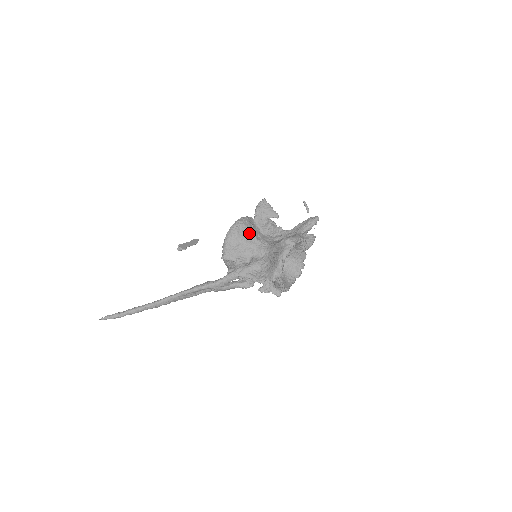
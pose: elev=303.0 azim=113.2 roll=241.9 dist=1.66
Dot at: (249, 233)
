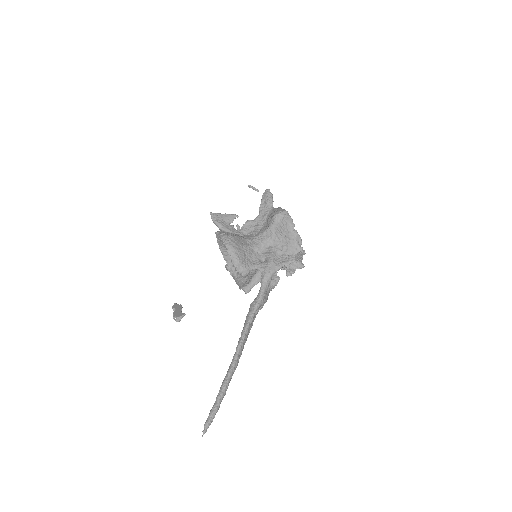
Dot at: (240, 239)
